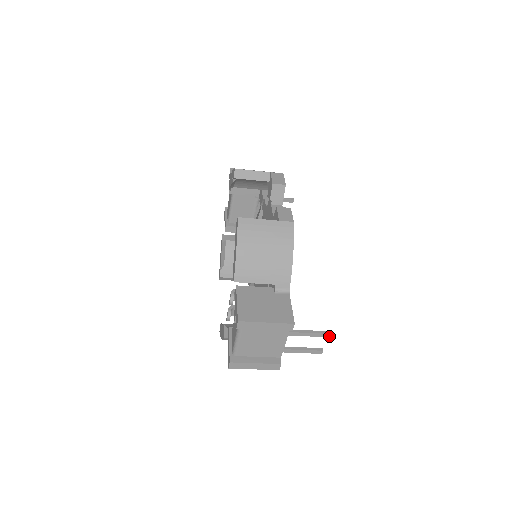
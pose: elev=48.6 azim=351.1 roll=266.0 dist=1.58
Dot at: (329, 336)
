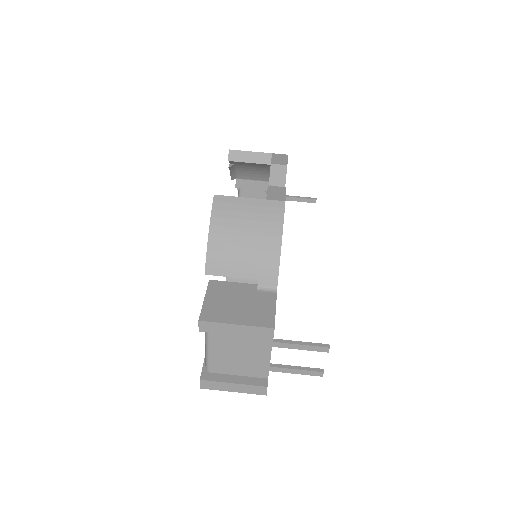
Dot at: (328, 351)
